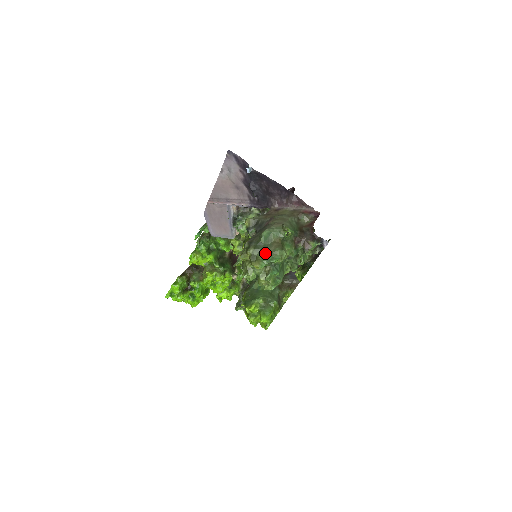
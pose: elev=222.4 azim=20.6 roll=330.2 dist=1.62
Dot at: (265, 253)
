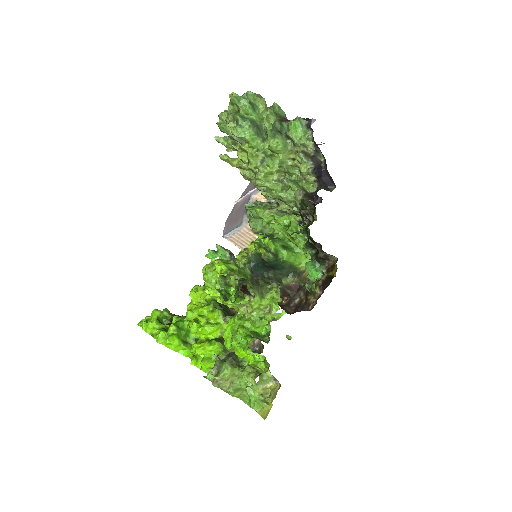
Dot at: occluded
